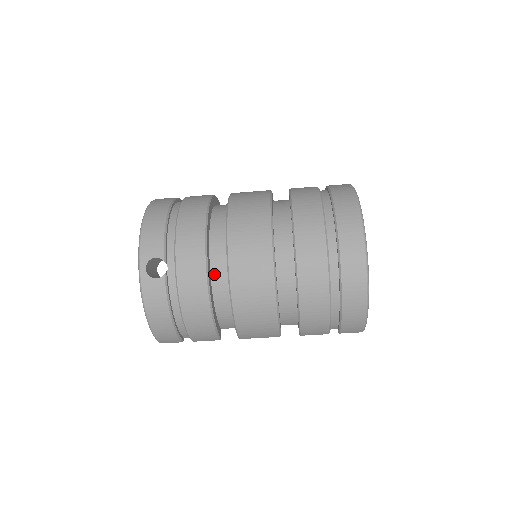
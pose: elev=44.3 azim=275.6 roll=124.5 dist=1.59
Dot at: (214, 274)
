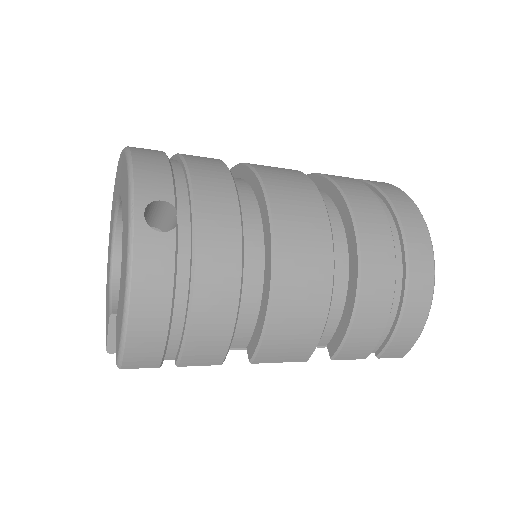
Dot at: occluded
